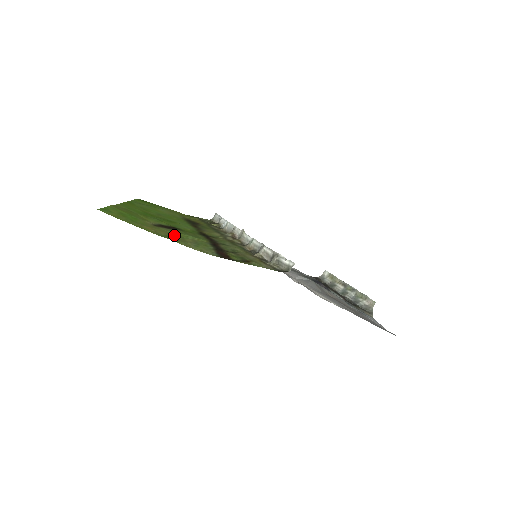
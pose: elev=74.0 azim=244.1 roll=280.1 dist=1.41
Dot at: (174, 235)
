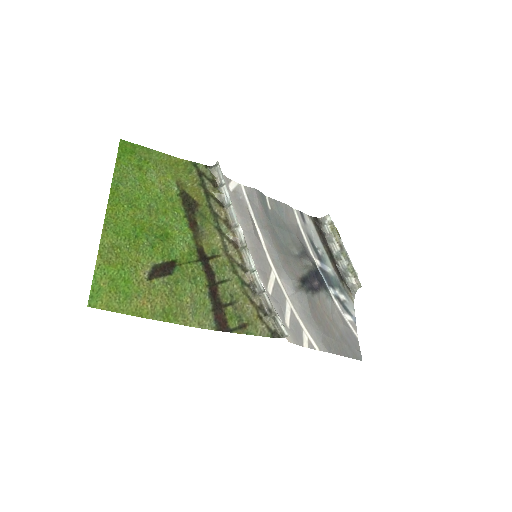
Dot at: (171, 298)
